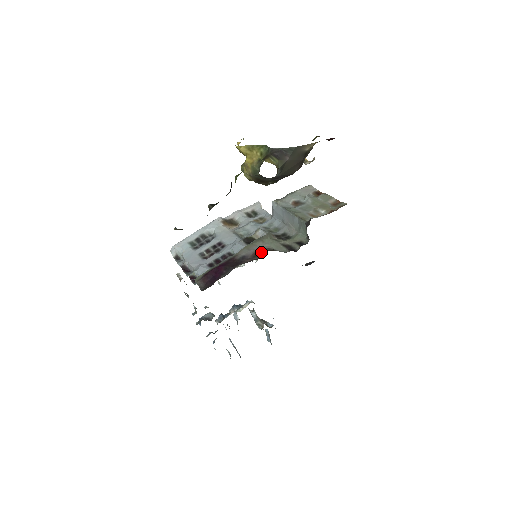
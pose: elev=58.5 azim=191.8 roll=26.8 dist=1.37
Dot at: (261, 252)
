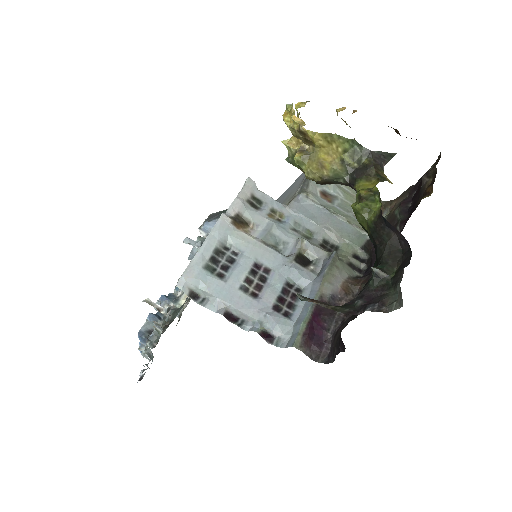
Dot at: (349, 287)
